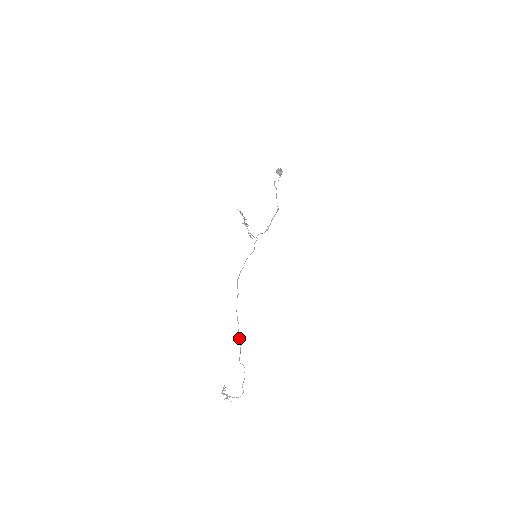
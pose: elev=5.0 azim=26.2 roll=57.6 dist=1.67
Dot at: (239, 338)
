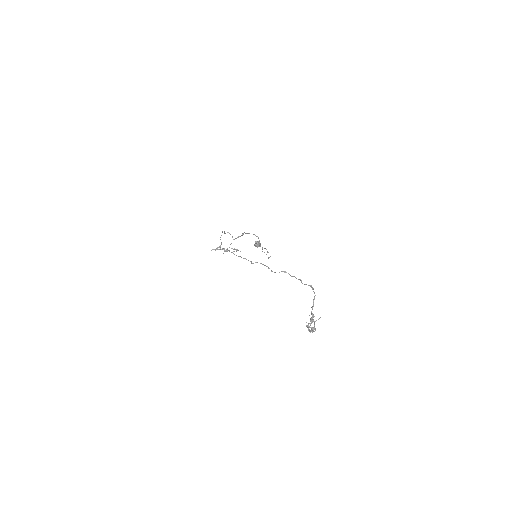
Dot at: occluded
